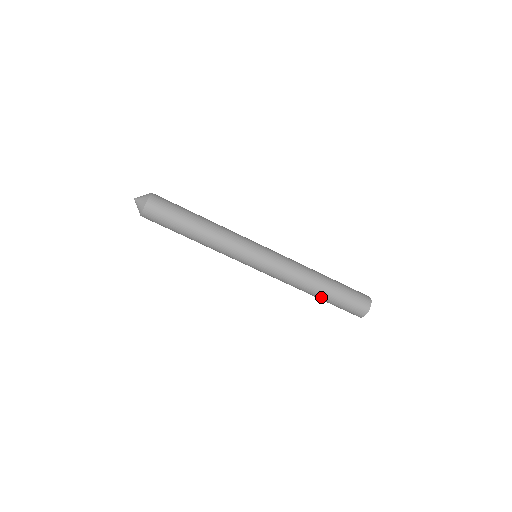
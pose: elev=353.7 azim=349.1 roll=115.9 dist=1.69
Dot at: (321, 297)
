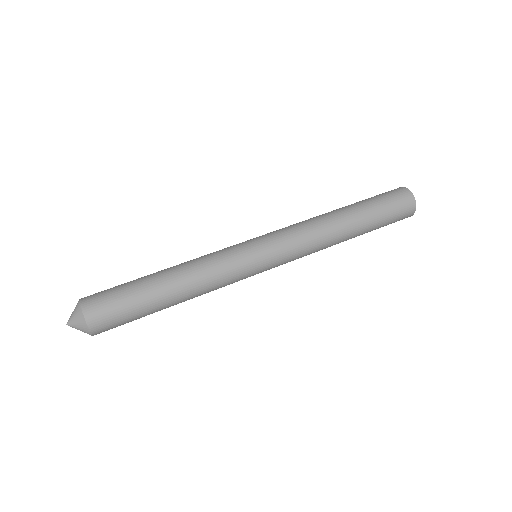
Dot at: (358, 221)
